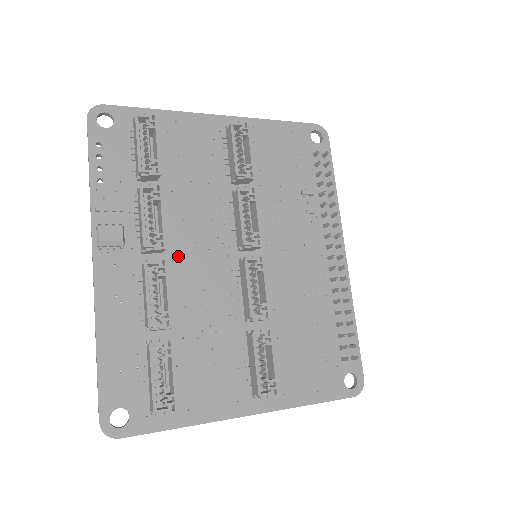
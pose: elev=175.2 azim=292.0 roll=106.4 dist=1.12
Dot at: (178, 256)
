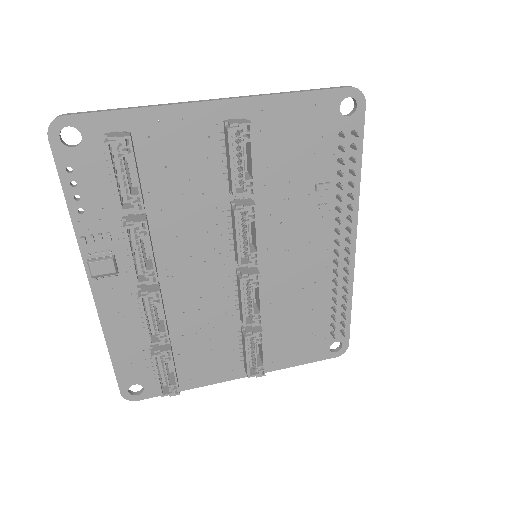
Dot at: (173, 272)
